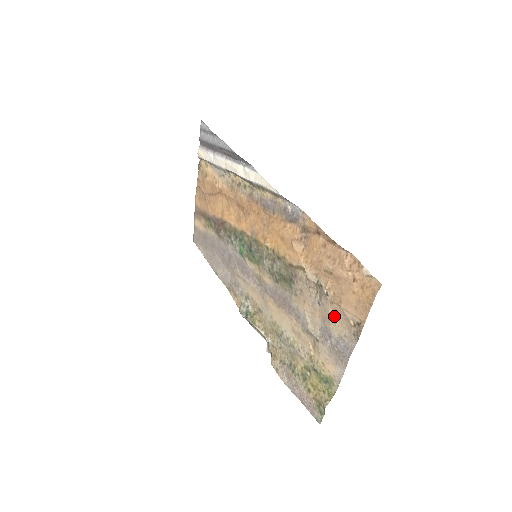
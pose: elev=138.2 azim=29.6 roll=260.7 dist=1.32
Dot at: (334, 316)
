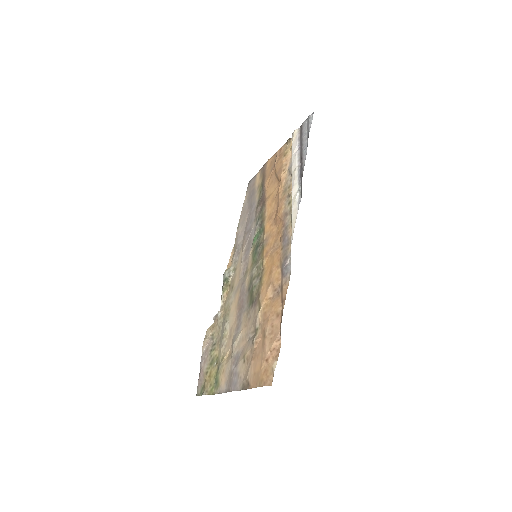
Dot at: (246, 359)
